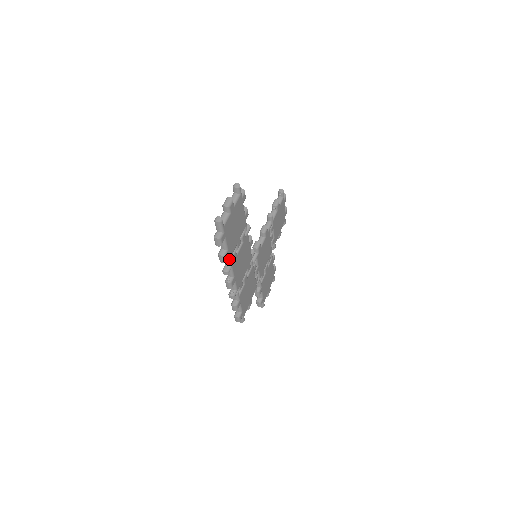
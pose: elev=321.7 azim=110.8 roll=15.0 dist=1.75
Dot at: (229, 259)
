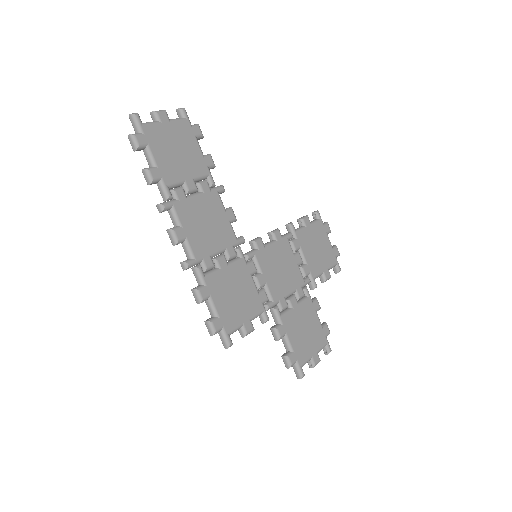
Dot at: (164, 187)
